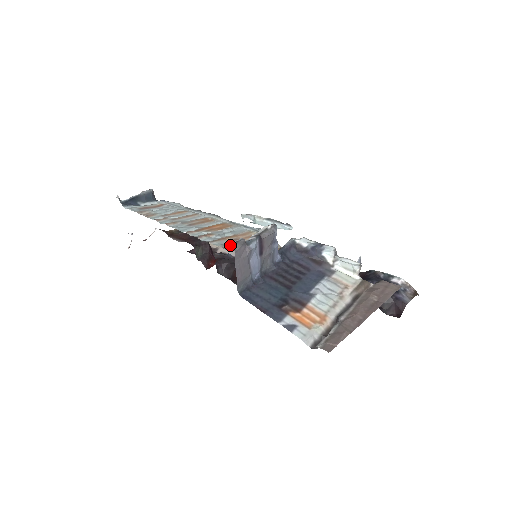
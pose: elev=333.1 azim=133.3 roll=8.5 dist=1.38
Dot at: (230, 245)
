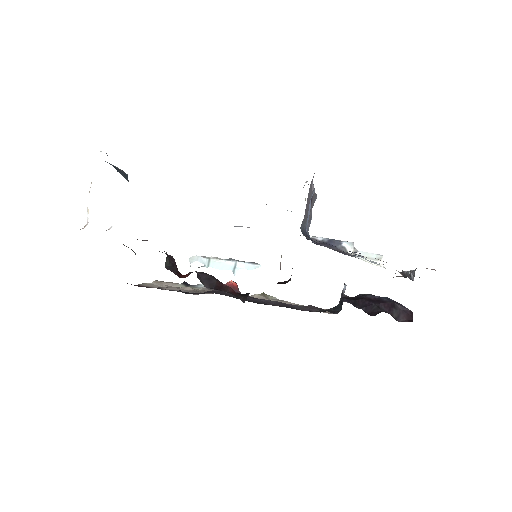
Dot at: occluded
